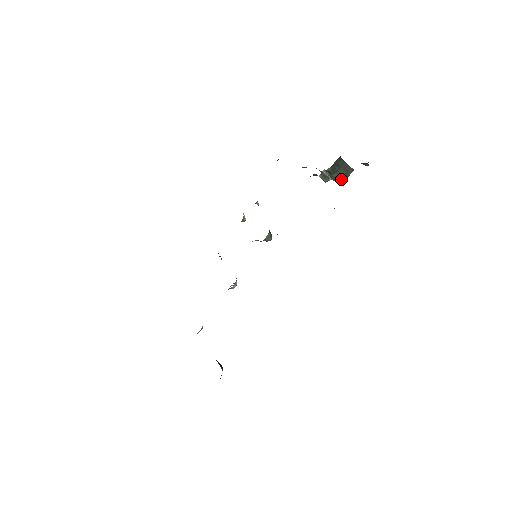
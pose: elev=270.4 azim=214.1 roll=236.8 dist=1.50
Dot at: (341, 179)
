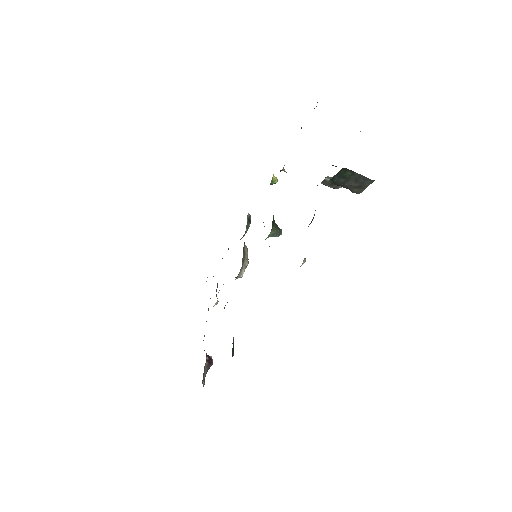
Dot at: (354, 190)
